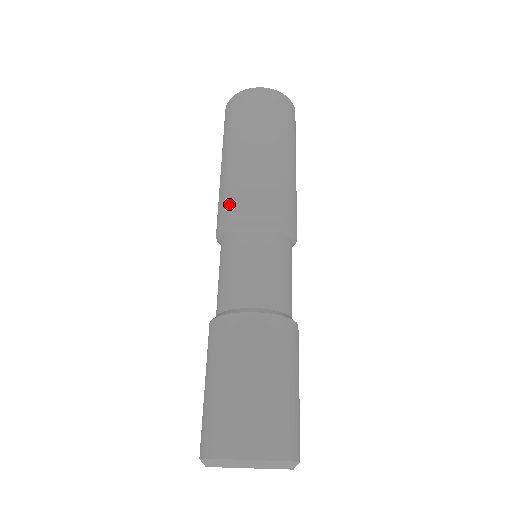
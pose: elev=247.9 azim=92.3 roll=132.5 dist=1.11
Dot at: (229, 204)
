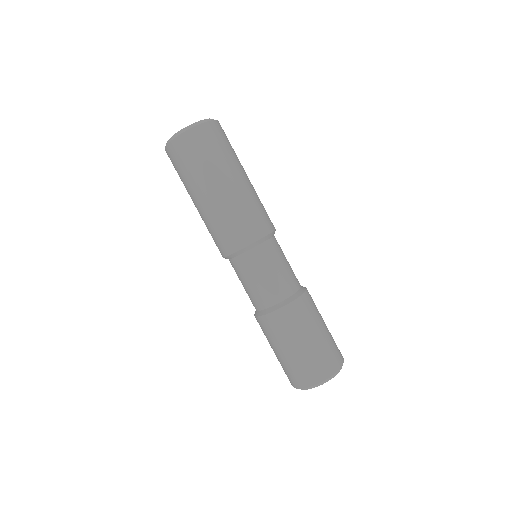
Dot at: (218, 243)
